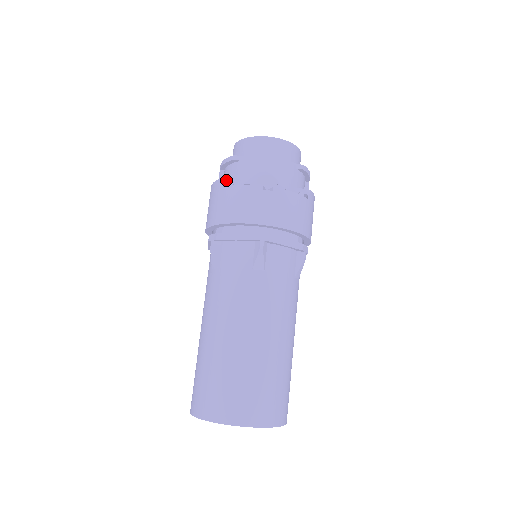
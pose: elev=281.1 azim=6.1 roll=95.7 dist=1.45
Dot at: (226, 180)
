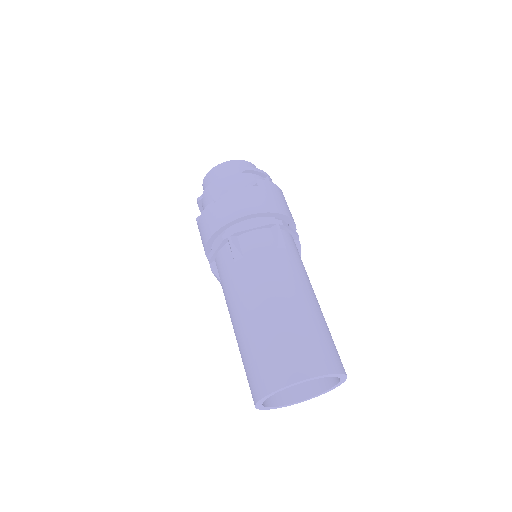
Dot at: occluded
